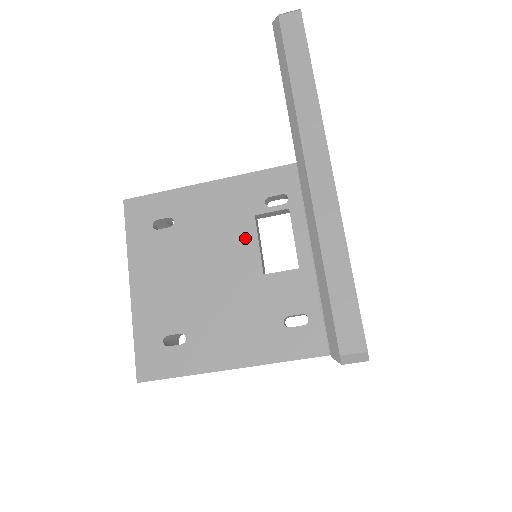
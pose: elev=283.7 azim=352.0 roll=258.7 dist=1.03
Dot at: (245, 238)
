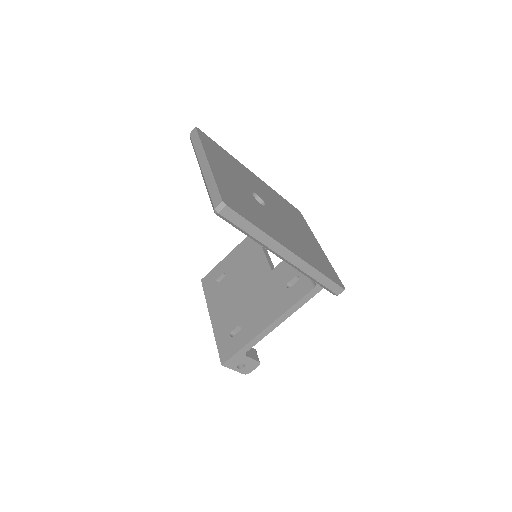
Dot at: (259, 259)
